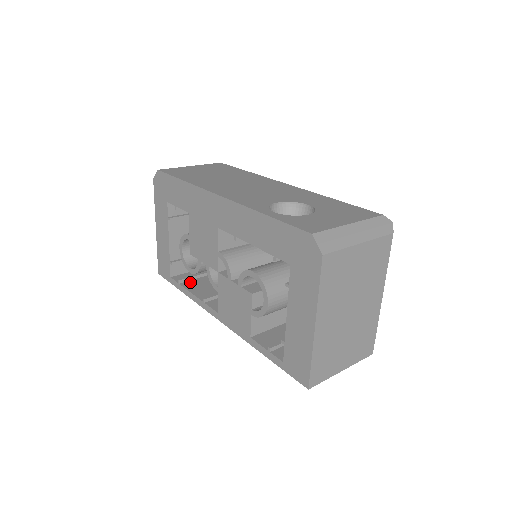
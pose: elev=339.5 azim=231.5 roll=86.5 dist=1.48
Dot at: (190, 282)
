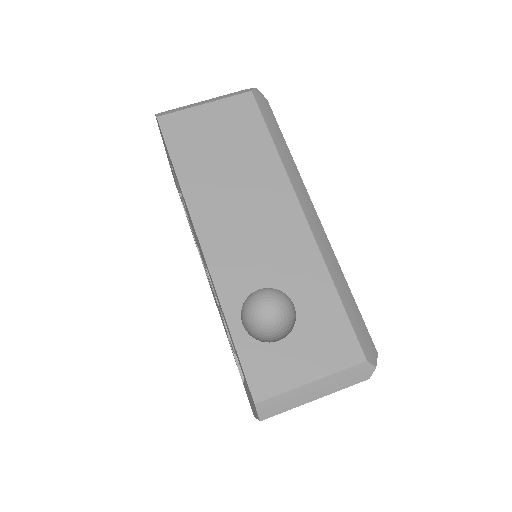
Dot at: occluded
